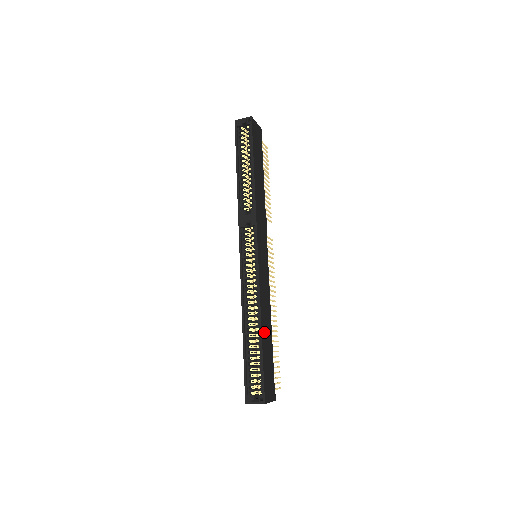
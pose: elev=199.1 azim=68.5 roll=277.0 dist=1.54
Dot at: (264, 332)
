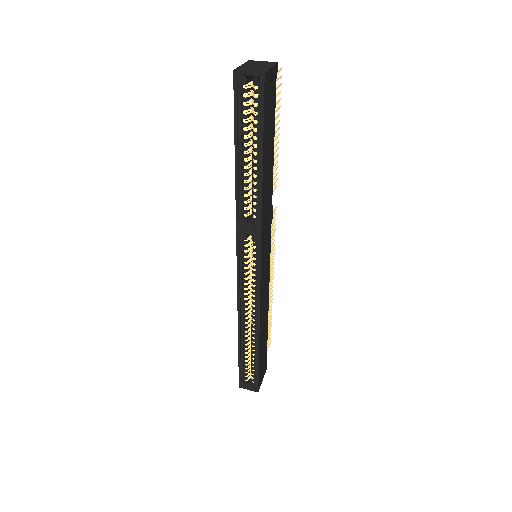
Dot at: (261, 338)
